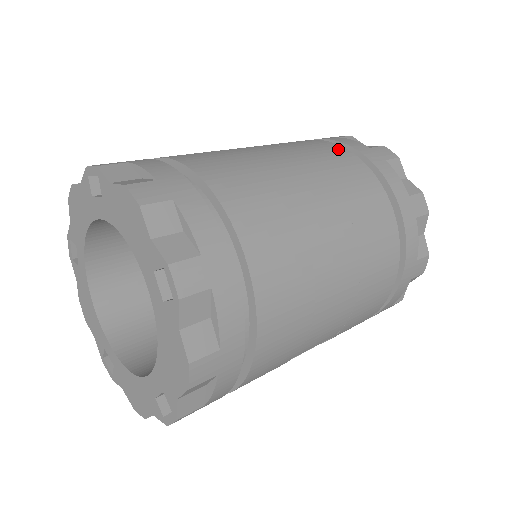
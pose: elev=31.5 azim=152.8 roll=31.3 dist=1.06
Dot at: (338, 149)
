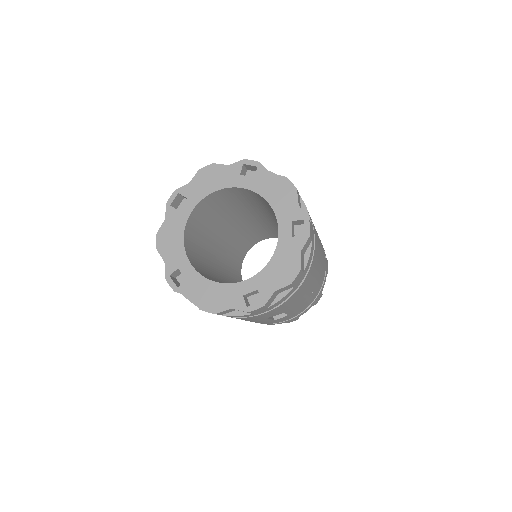
Dot at: occluded
